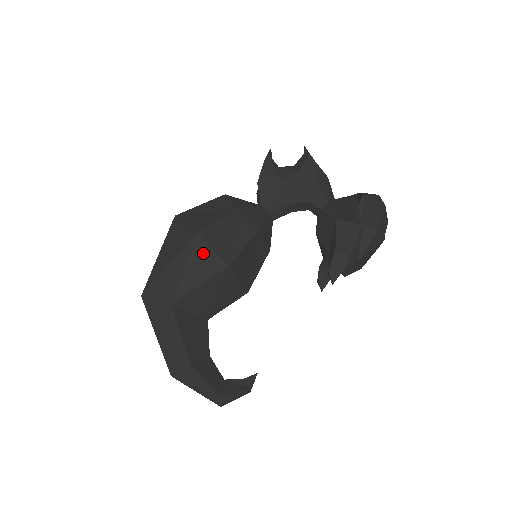
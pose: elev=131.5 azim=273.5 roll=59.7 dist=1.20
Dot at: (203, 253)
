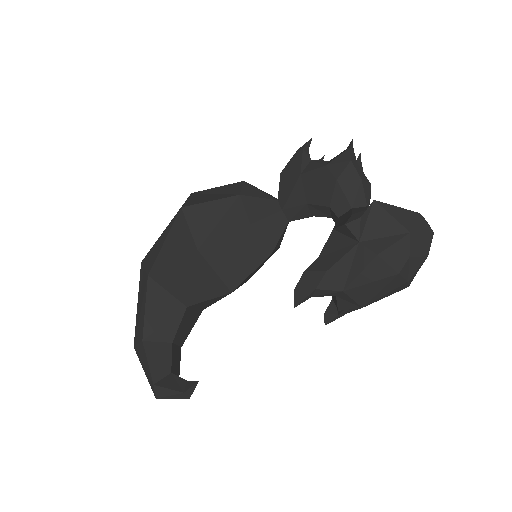
Dot at: (181, 230)
